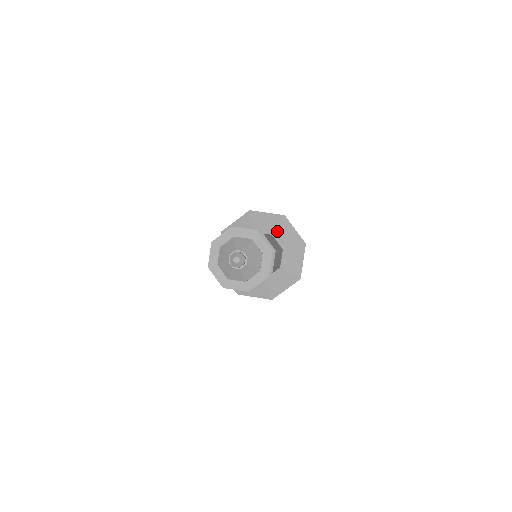
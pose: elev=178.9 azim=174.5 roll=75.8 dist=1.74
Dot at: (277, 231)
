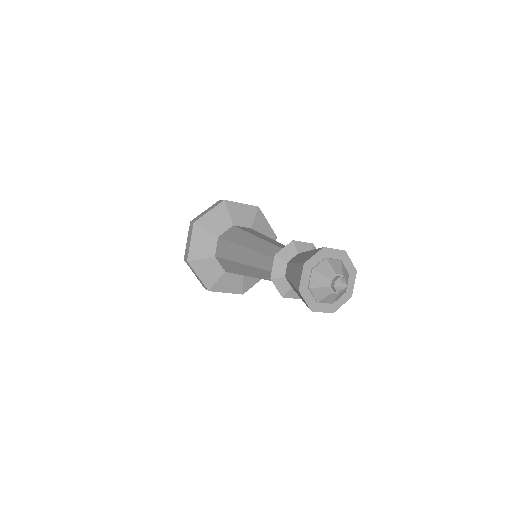
Dot at: occluded
